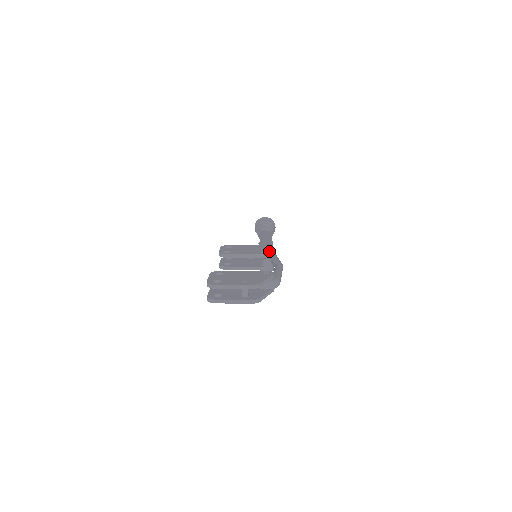
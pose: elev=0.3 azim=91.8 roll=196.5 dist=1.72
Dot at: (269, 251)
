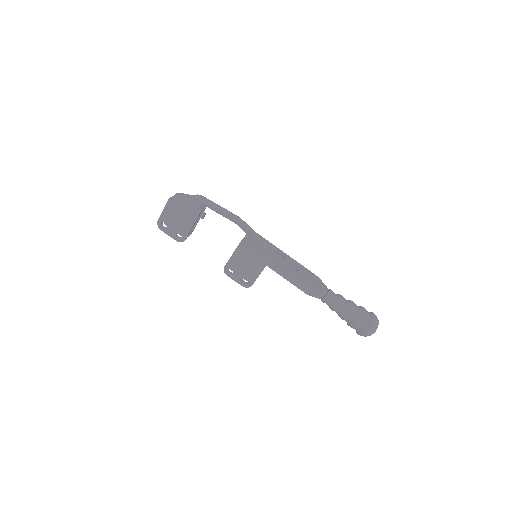
Dot at: occluded
